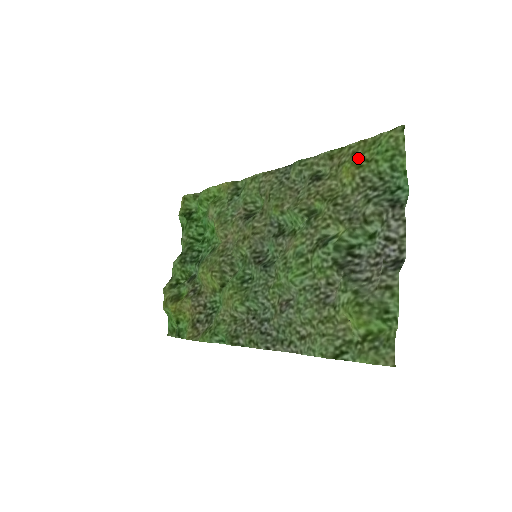
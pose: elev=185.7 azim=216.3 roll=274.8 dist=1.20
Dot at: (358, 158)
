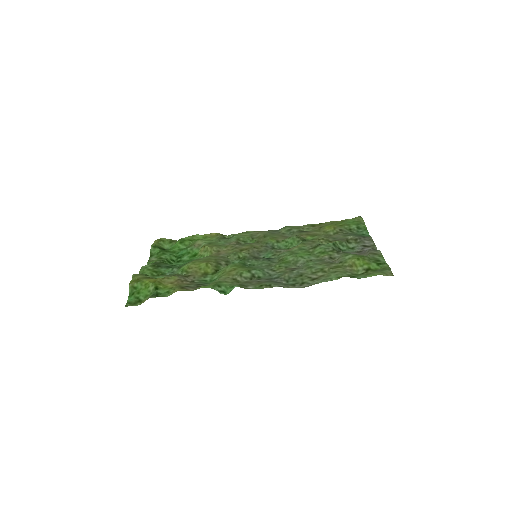
Dot at: (335, 225)
